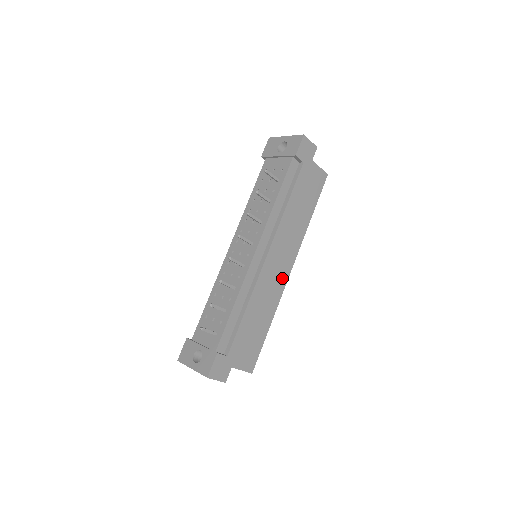
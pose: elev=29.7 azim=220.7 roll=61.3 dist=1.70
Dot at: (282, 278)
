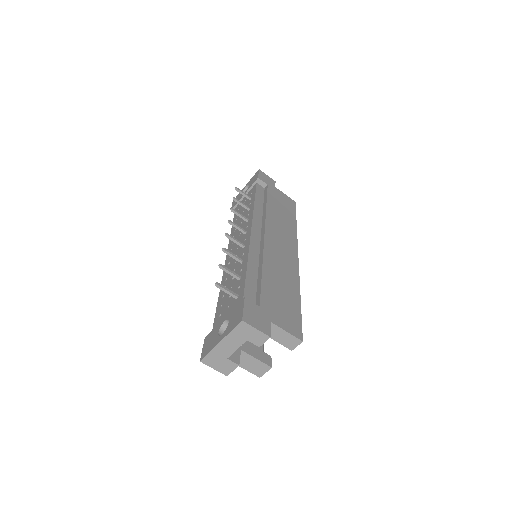
Dot at: (291, 259)
